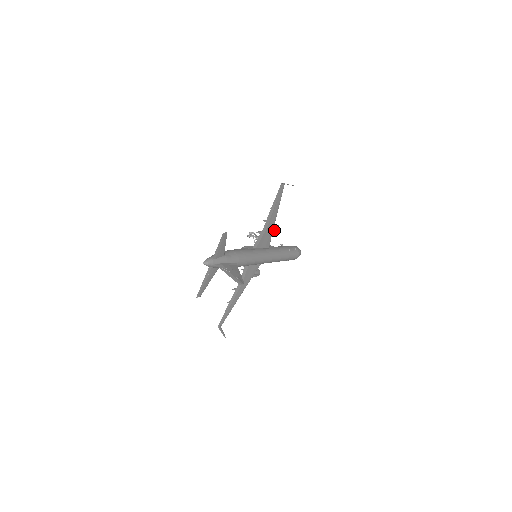
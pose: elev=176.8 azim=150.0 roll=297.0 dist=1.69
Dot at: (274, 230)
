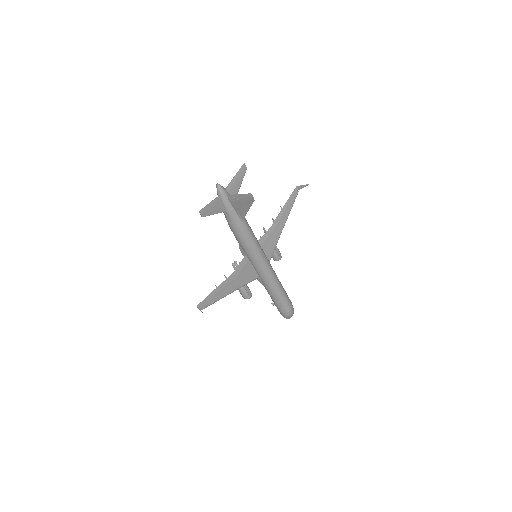
Dot at: (277, 248)
